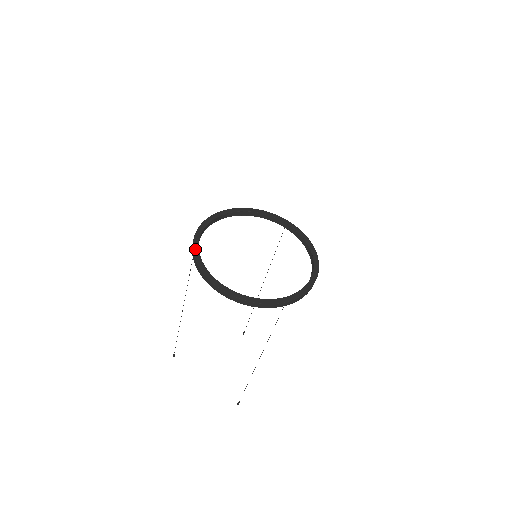
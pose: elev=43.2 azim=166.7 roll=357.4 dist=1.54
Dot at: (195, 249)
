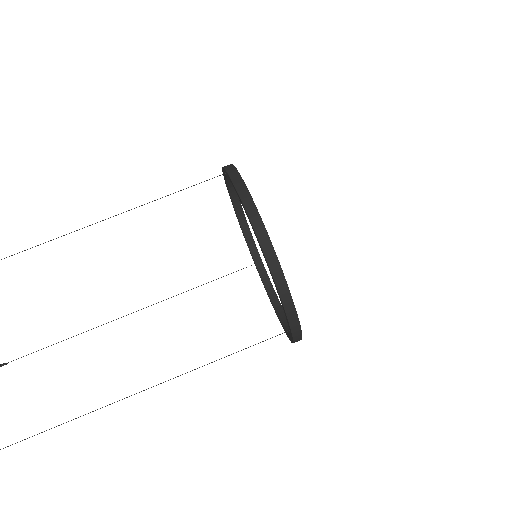
Dot at: occluded
